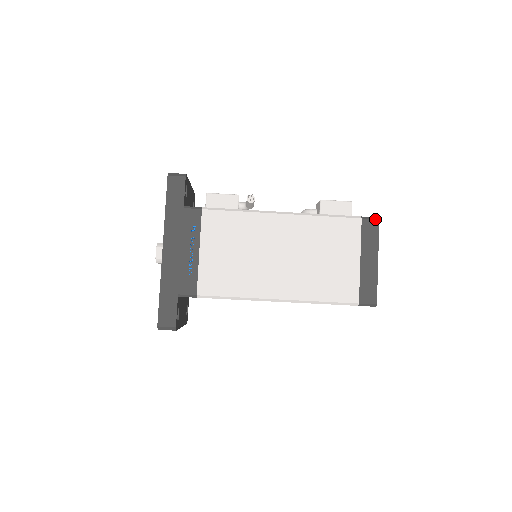
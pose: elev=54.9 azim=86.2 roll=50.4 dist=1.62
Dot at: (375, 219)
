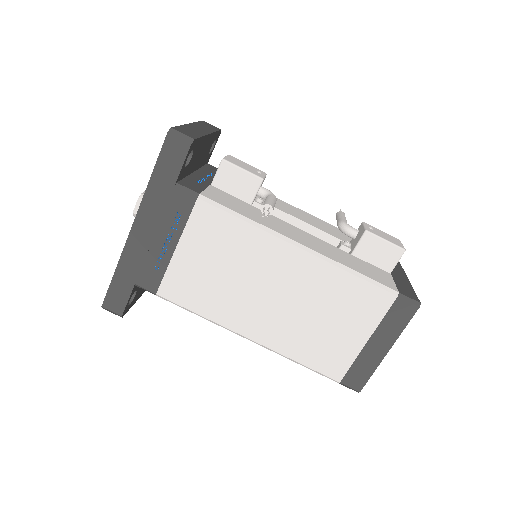
Dot at: (414, 304)
